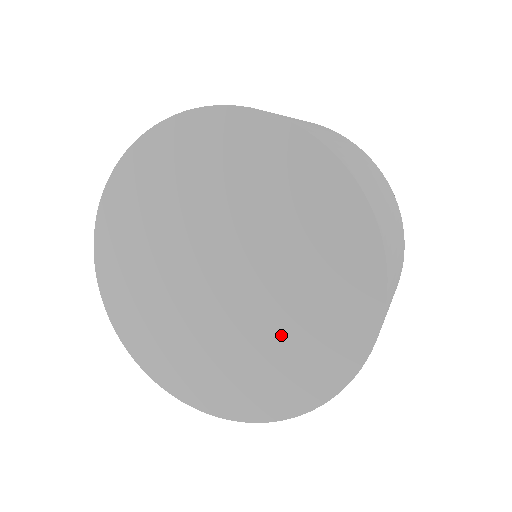
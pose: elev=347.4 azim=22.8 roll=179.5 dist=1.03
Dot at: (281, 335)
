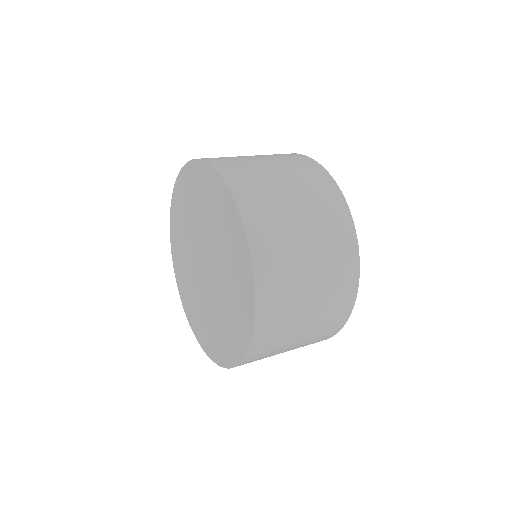
Dot at: (204, 312)
